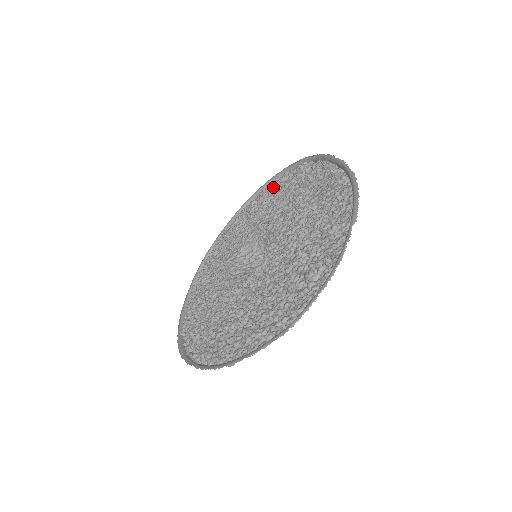
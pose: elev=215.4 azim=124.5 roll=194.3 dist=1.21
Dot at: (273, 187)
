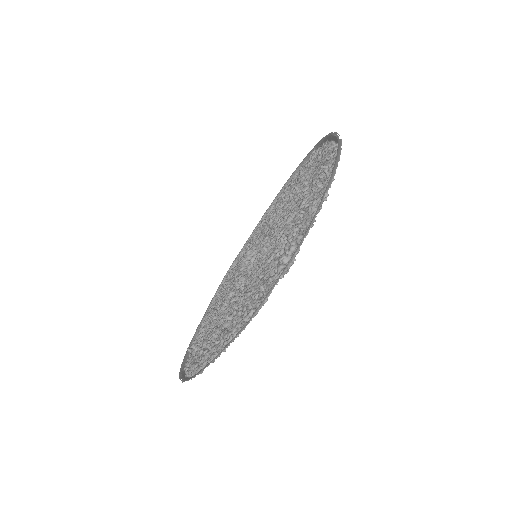
Dot at: occluded
